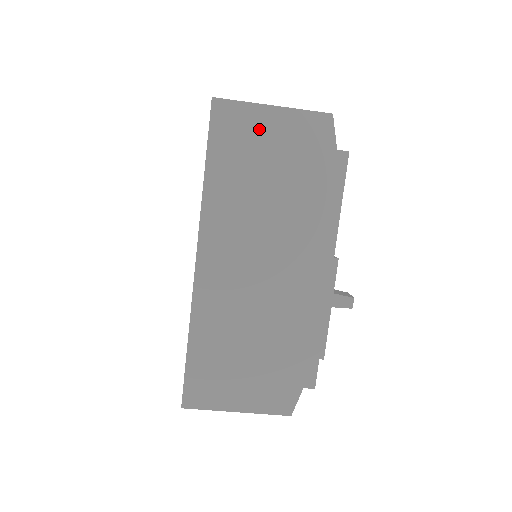
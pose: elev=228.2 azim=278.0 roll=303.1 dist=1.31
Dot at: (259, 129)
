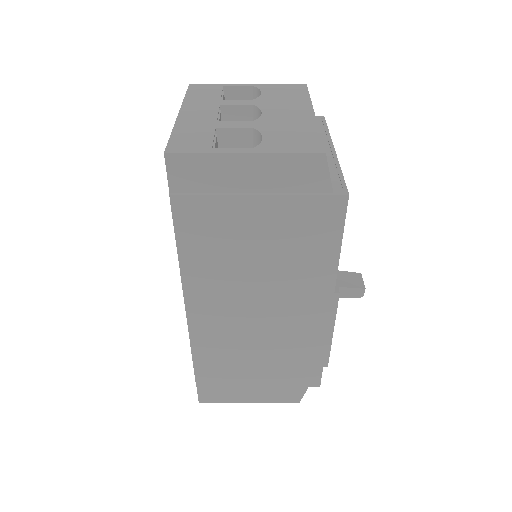
Dot at: (231, 182)
